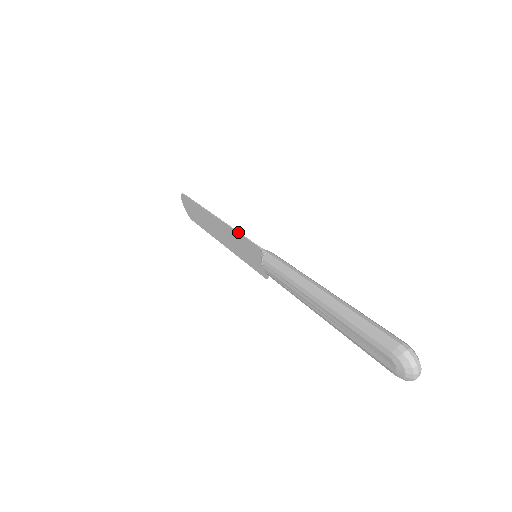
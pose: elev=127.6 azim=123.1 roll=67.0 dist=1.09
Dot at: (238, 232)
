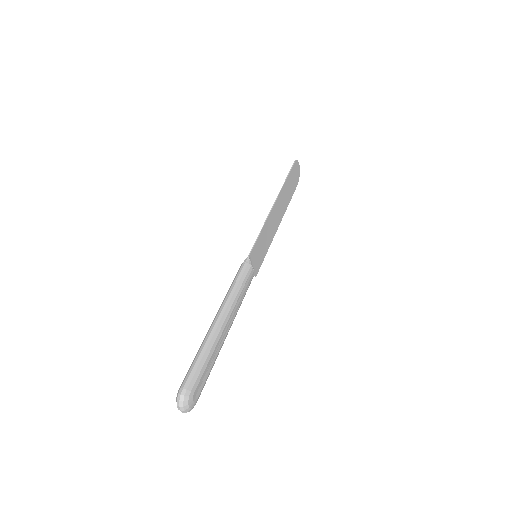
Dot at: (261, 230)
